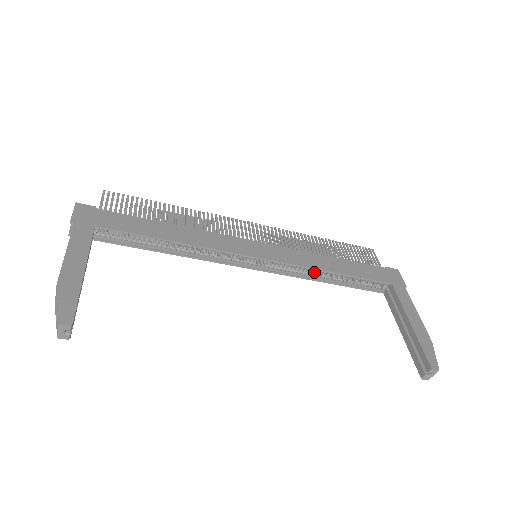
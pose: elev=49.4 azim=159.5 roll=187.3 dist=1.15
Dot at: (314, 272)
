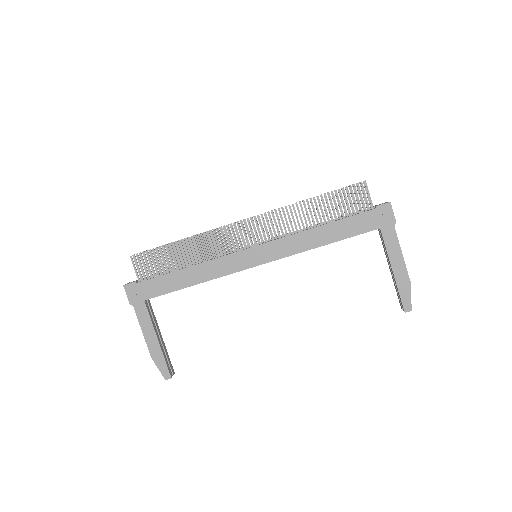
Dot at: occluded
